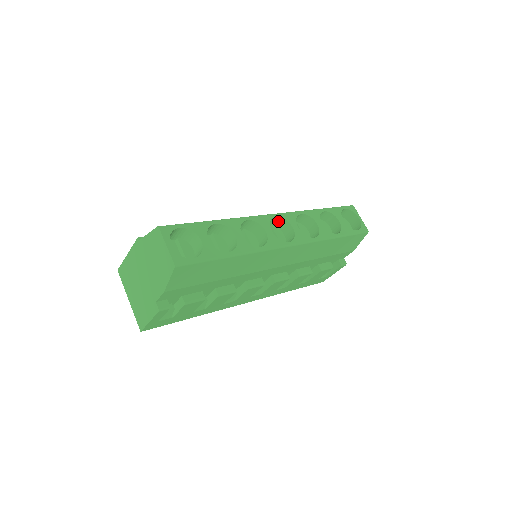
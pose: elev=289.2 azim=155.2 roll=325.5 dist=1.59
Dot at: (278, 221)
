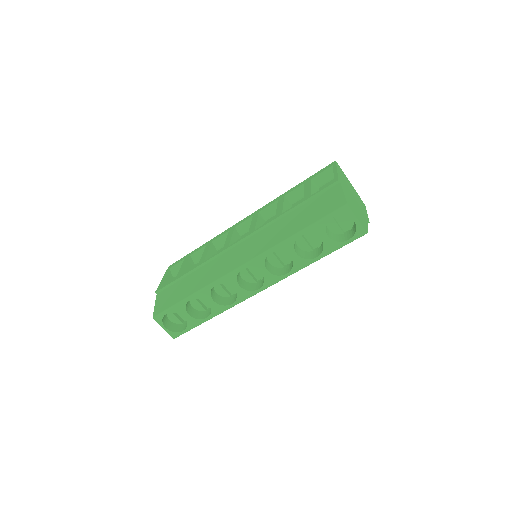
Dot at: occluded
